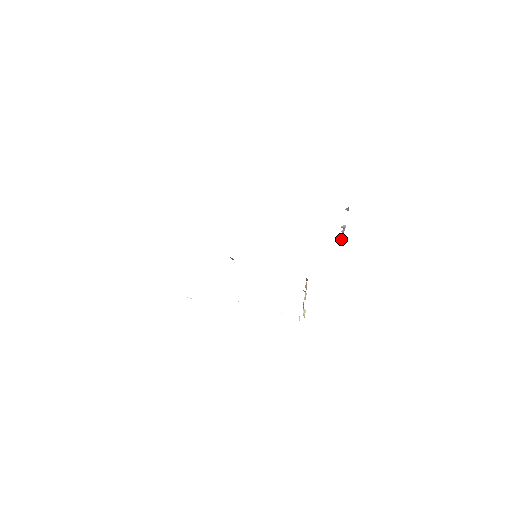
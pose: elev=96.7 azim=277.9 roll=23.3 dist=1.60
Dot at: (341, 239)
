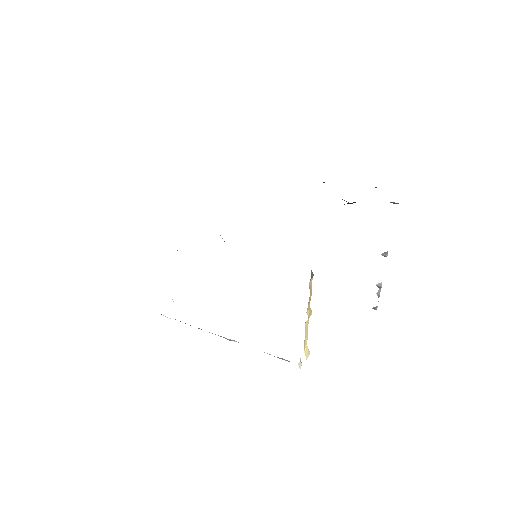
Dot at: (375, 307)
